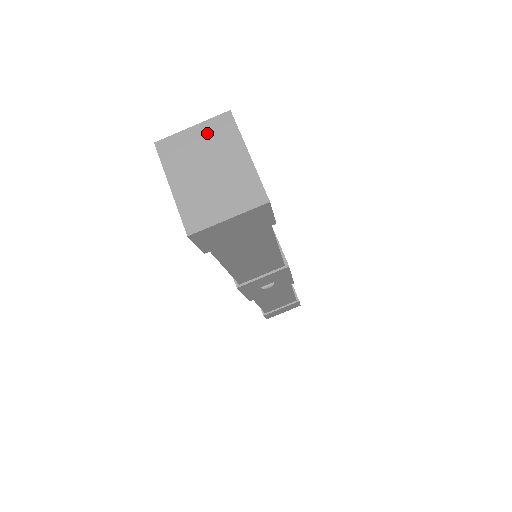
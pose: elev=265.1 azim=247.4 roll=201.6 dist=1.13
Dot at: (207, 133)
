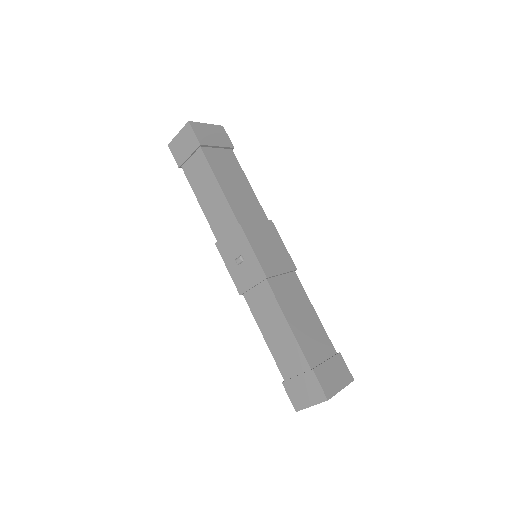
Dot at: occluded
